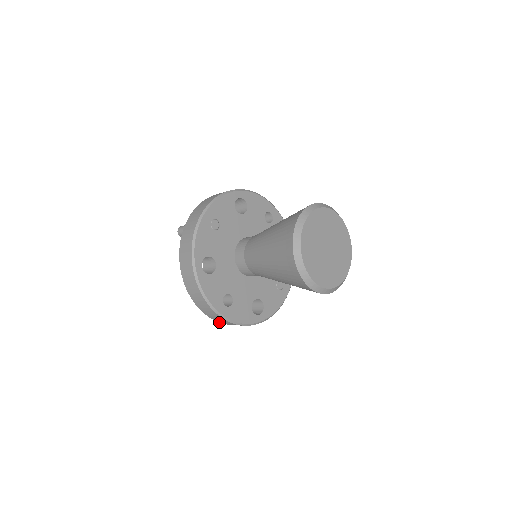
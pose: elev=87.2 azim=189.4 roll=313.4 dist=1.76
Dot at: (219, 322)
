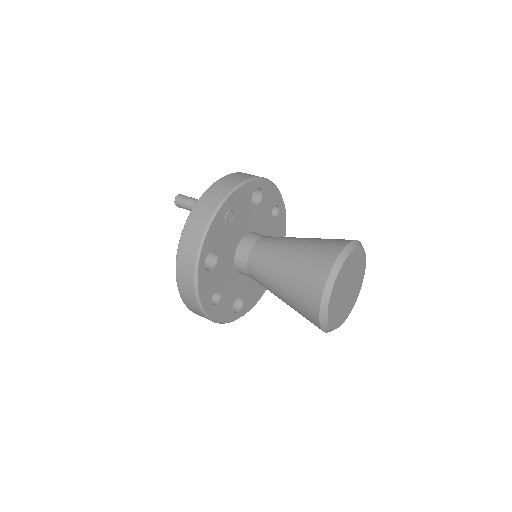
Dot at: (195, 313)
